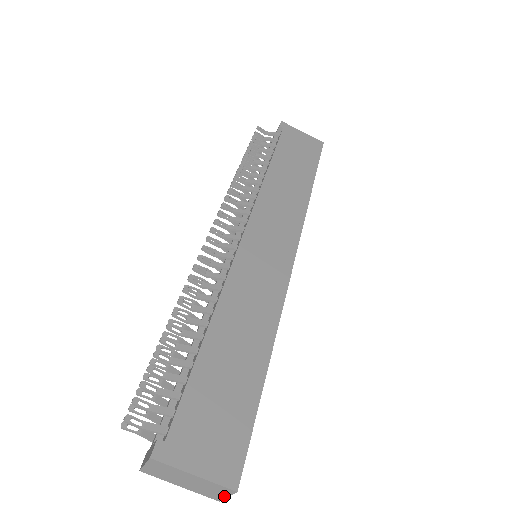
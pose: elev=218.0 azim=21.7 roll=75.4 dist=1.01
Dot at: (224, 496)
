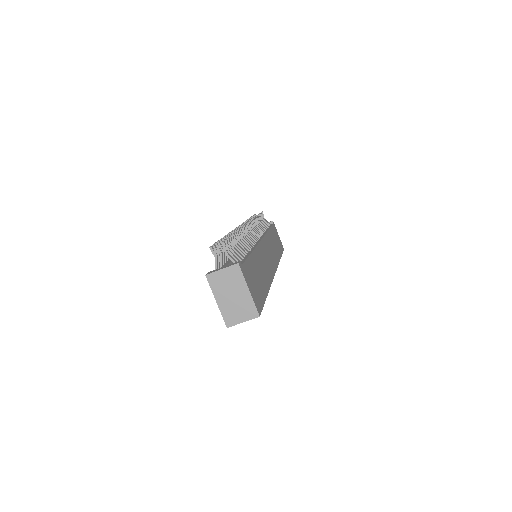
Dot at: (241, 321)
